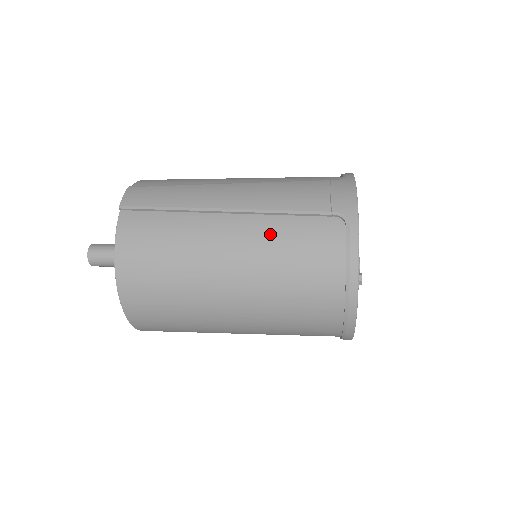
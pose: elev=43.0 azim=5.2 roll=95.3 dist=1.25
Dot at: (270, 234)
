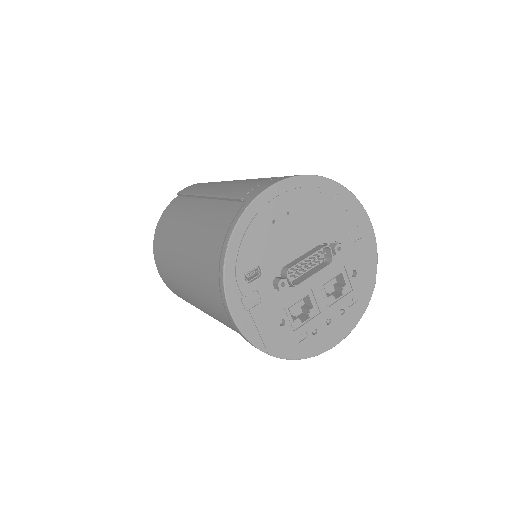
Dot at: (208, 214)
